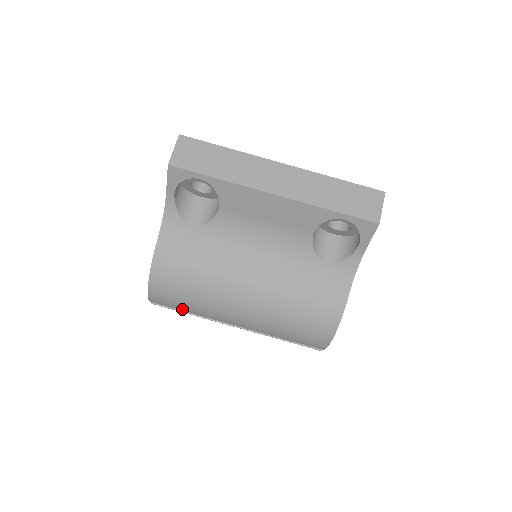
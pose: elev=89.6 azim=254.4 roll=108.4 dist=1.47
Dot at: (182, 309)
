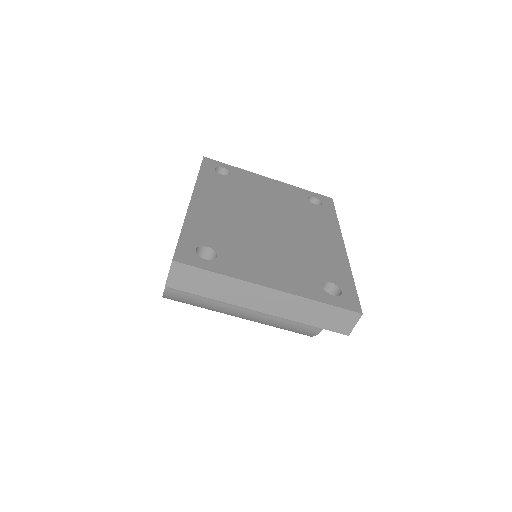
Dot at: occluded
